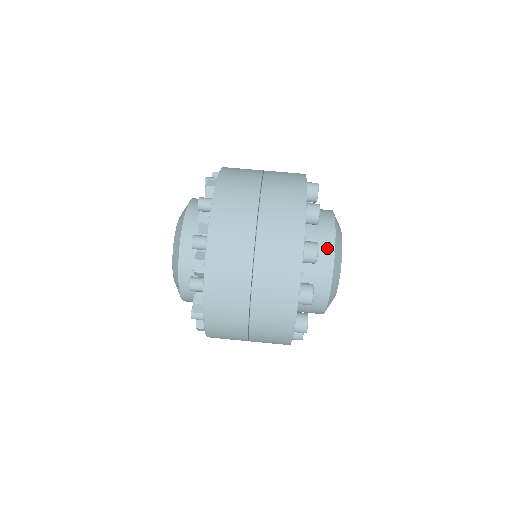
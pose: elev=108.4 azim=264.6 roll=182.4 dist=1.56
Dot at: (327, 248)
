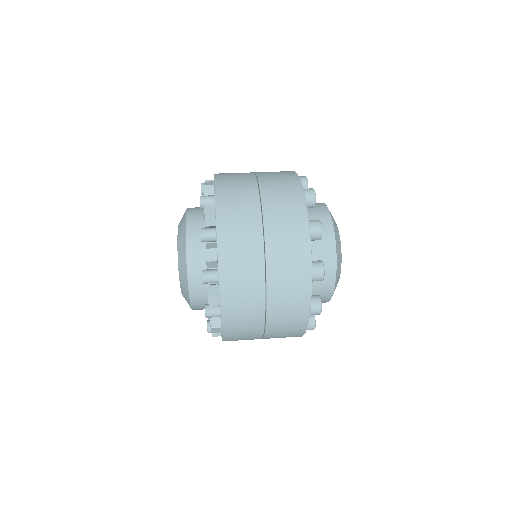
Dot at: occluded
